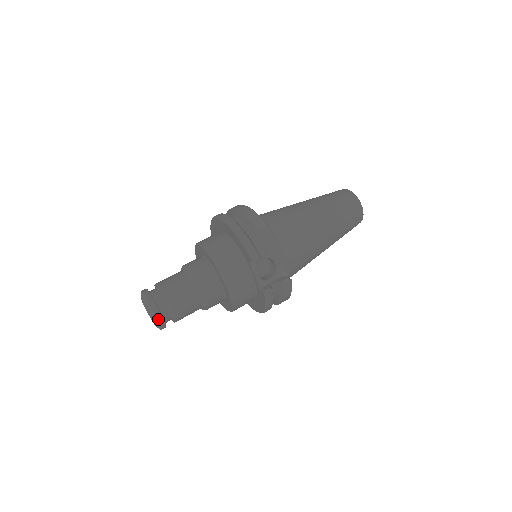
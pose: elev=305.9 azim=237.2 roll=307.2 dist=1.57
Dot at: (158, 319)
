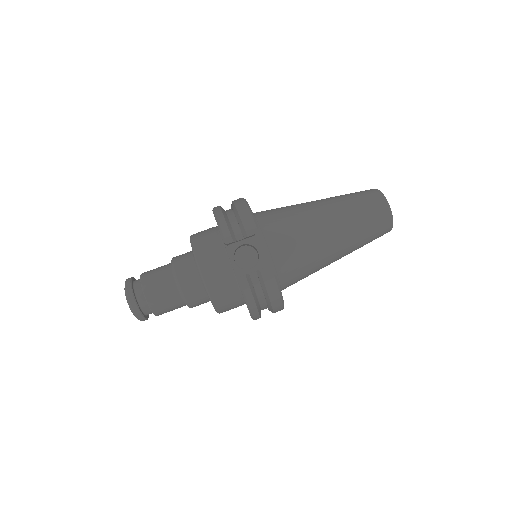
Dot at: (131, 303)
